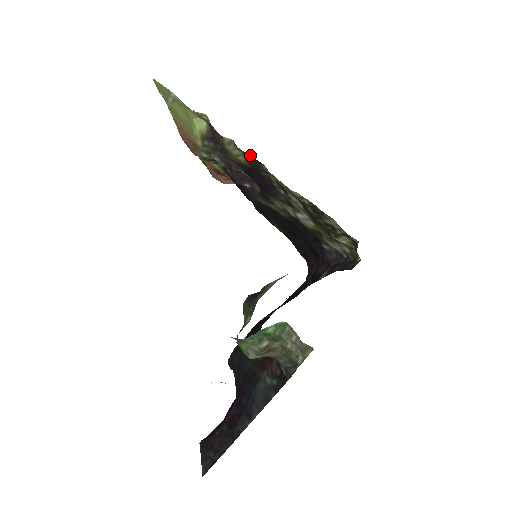
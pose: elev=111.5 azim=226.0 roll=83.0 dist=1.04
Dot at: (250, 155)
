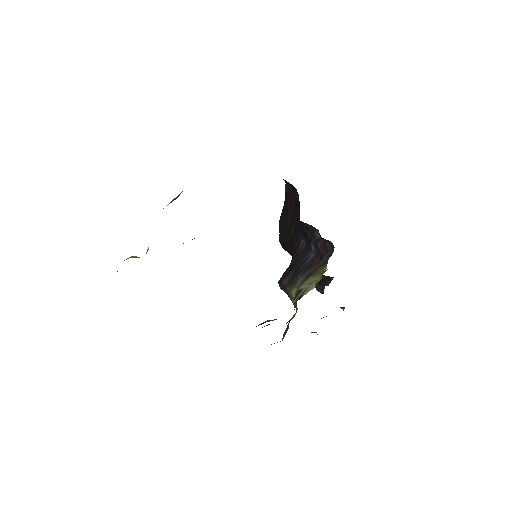
Dot at: occluded
